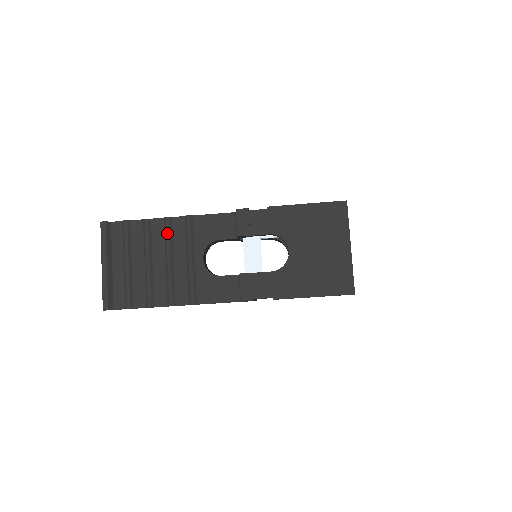
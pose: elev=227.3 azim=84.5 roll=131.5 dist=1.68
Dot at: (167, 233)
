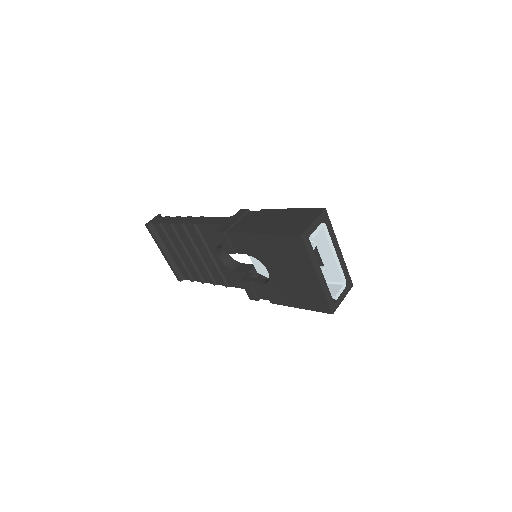
Dot at: (186, 236)
